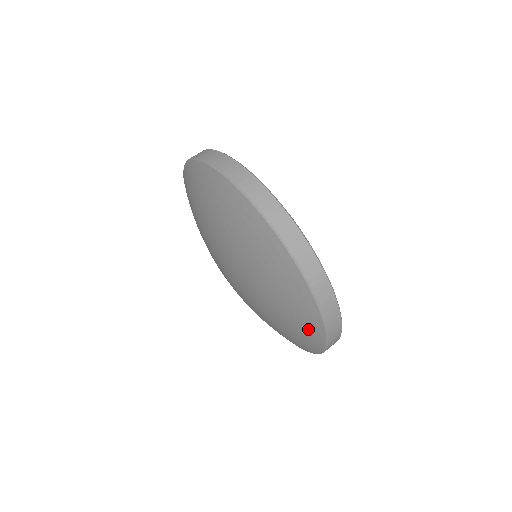
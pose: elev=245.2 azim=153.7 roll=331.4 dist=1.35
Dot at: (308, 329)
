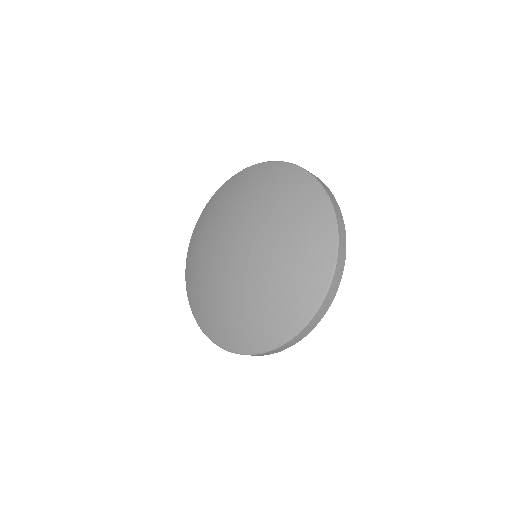
Dot at: (315, 273)
